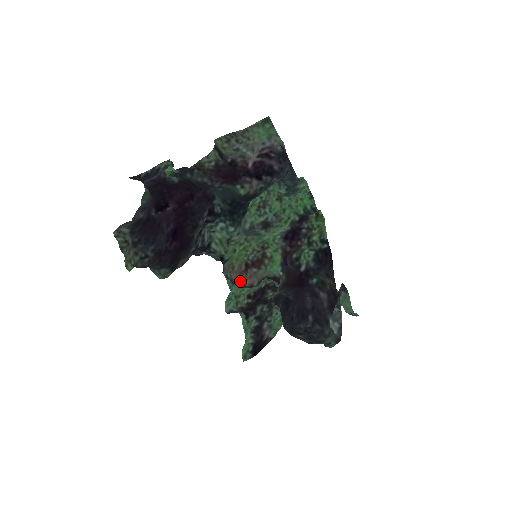
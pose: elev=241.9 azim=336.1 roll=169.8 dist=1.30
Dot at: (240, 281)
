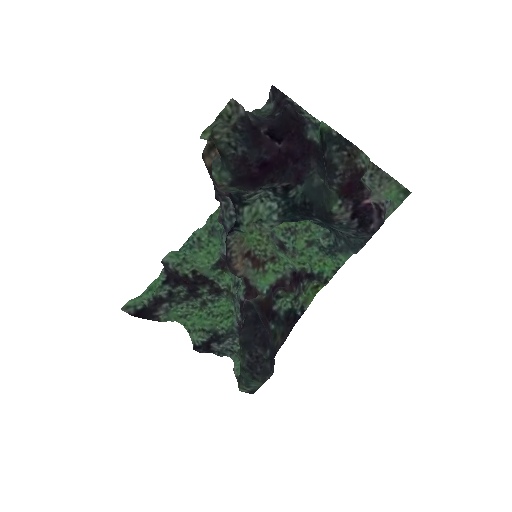
Dot at: (235, 257)
